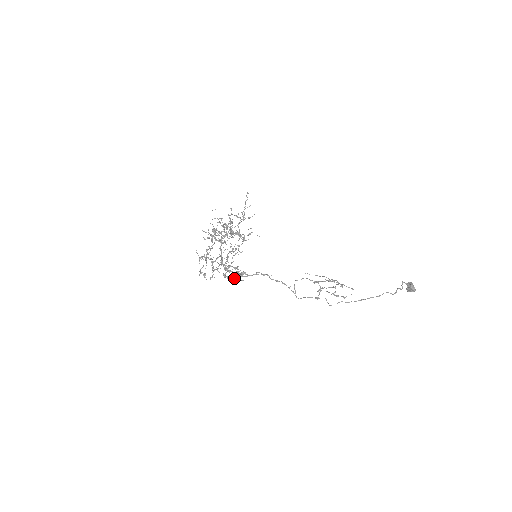
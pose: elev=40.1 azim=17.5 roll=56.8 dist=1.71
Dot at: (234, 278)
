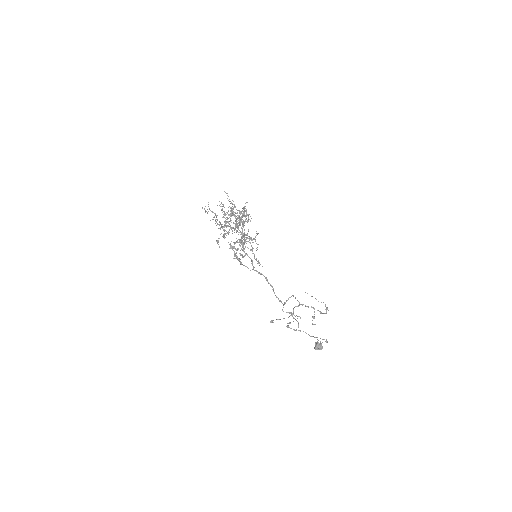
Dot at: occluded
